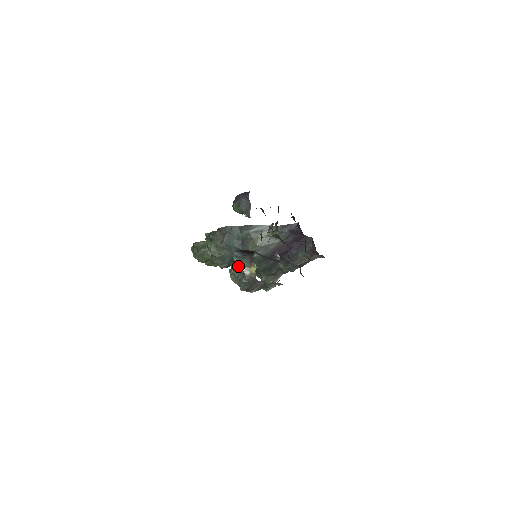
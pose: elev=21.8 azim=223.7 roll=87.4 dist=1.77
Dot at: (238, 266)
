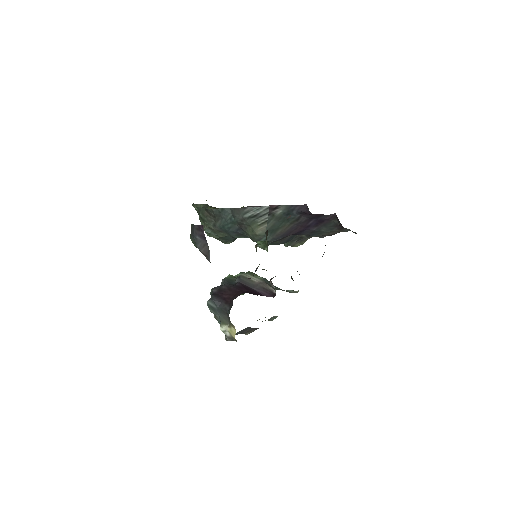
Dot at: occluded
